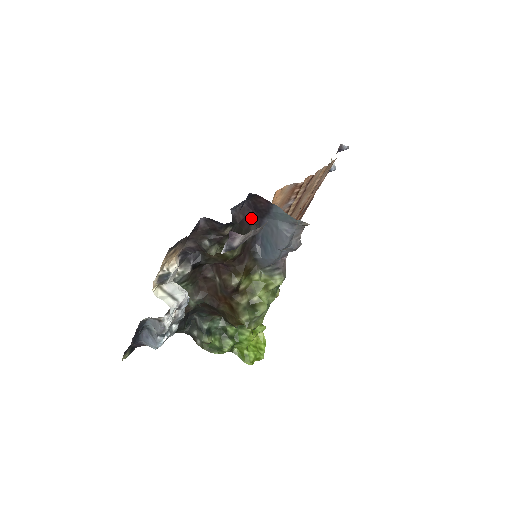
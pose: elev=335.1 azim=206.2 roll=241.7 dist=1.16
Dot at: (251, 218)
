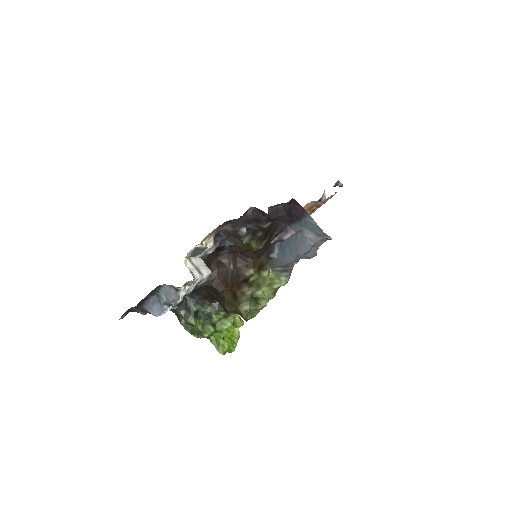
Dot at: (281, 220)
